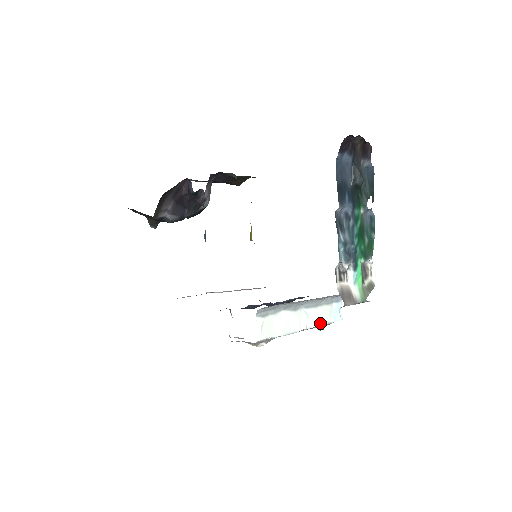
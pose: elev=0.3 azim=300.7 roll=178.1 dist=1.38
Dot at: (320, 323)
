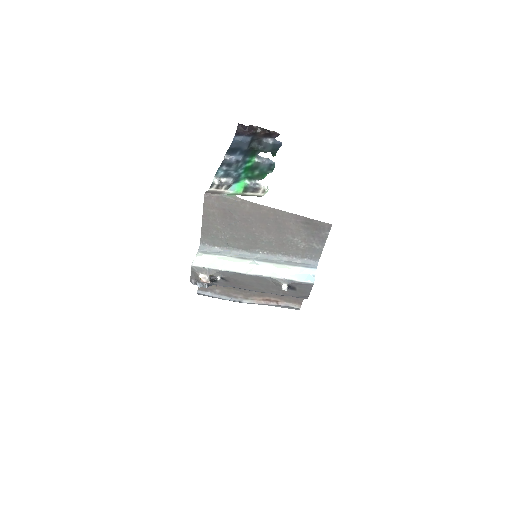
Dot at: (275, 275)
